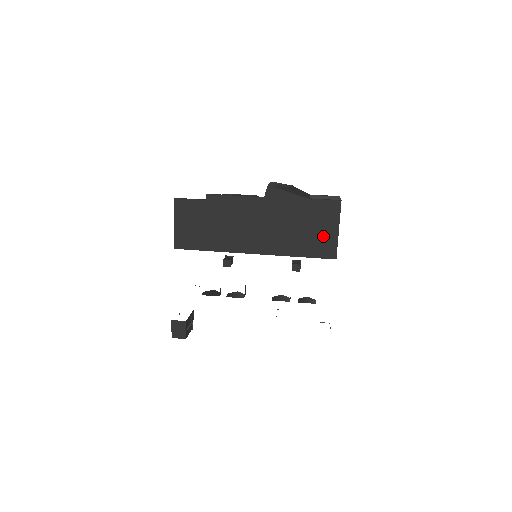
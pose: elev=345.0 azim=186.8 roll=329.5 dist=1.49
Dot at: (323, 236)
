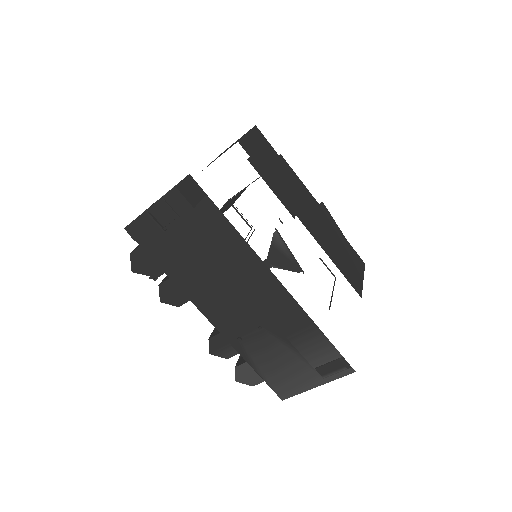
Dot at: (353, 272)
